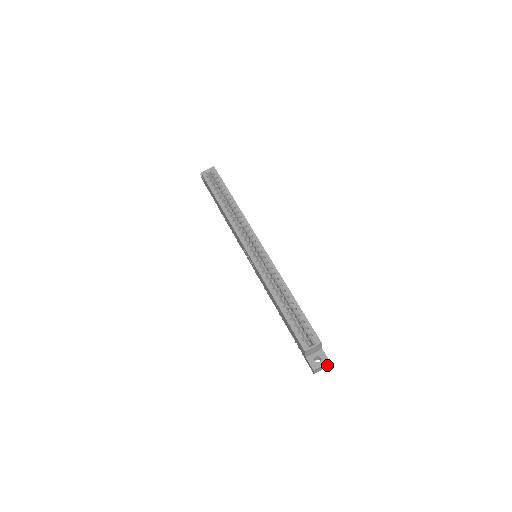
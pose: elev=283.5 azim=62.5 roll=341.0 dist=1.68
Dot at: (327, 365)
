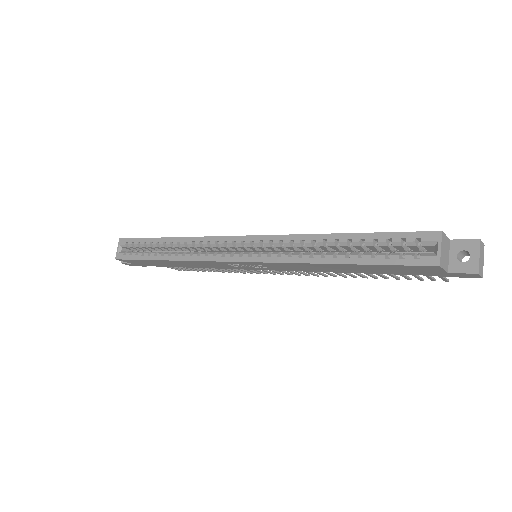
Dot at: (482, 249)
